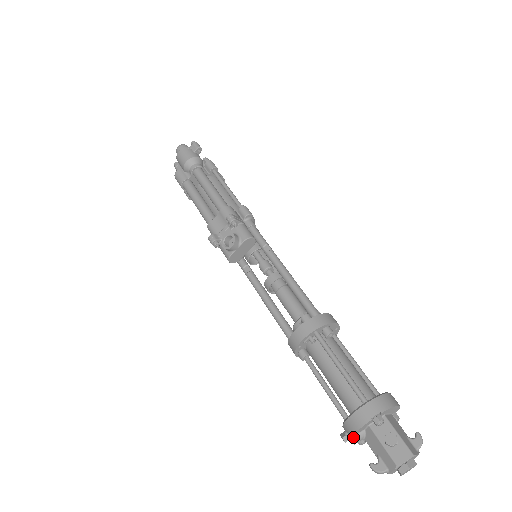
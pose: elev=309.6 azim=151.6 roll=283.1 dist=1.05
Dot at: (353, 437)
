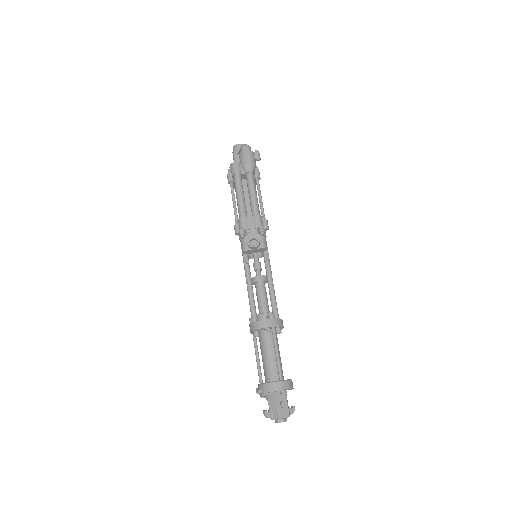
Dot at: (264, 393)
